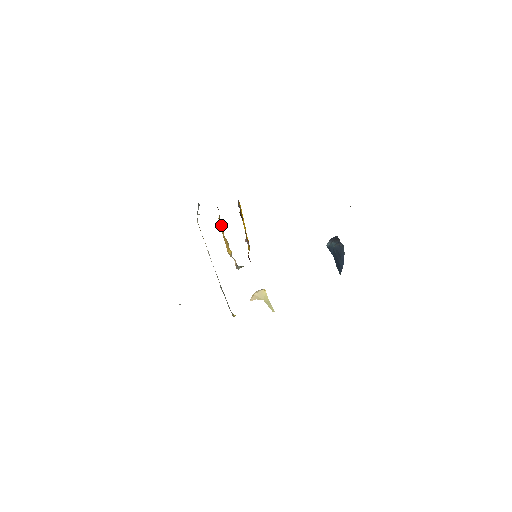
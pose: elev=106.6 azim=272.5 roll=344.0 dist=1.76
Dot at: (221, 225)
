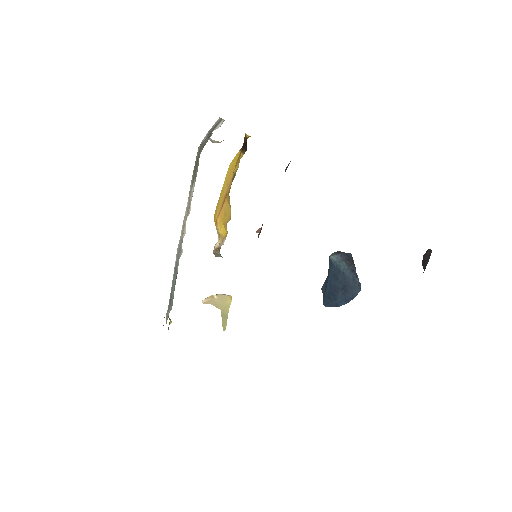
Dot at: (232, 173)
